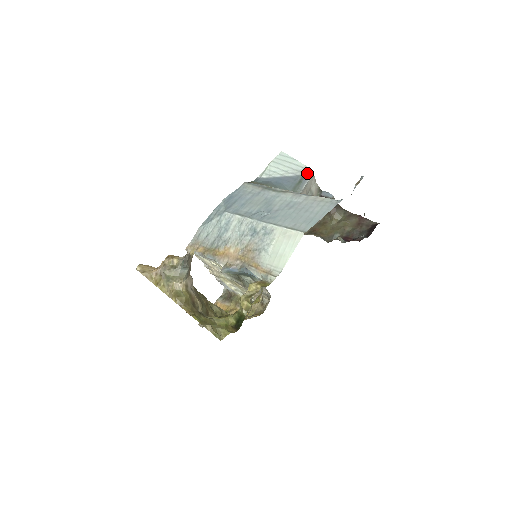
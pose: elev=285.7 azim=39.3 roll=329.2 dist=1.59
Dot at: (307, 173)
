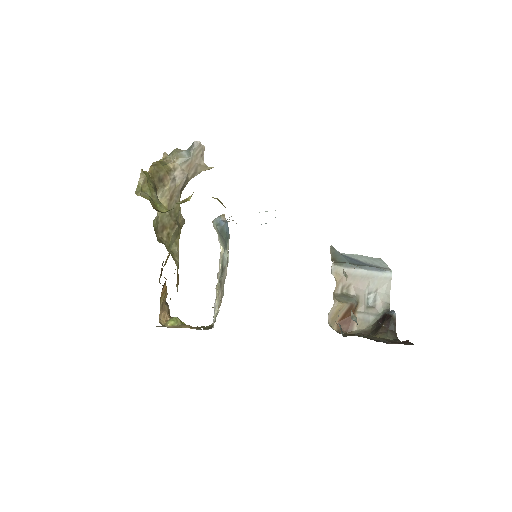
Dot at: (384, 269)
